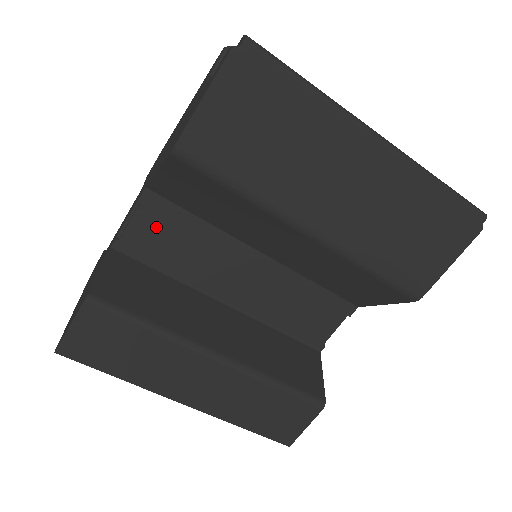
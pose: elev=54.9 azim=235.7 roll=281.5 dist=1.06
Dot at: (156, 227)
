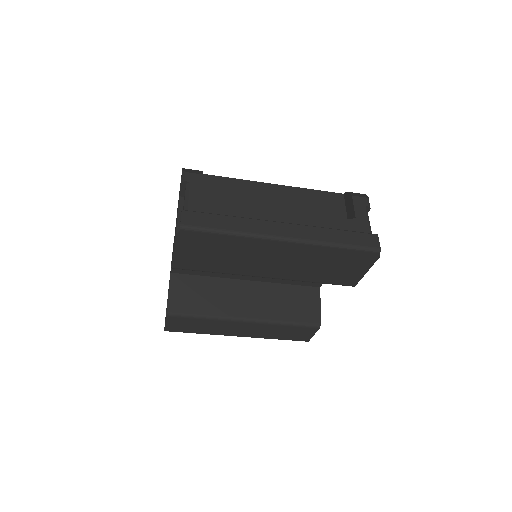
Dot at: occluded
